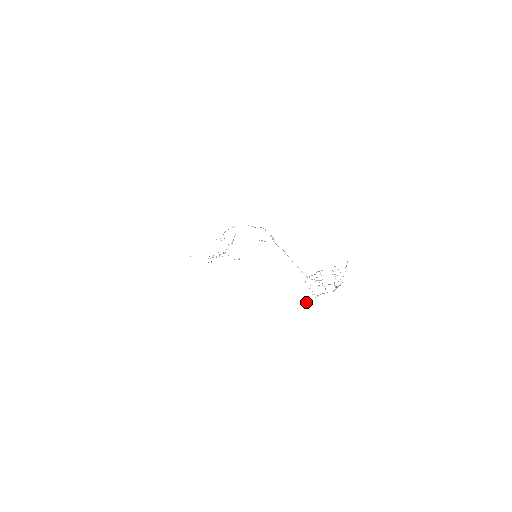
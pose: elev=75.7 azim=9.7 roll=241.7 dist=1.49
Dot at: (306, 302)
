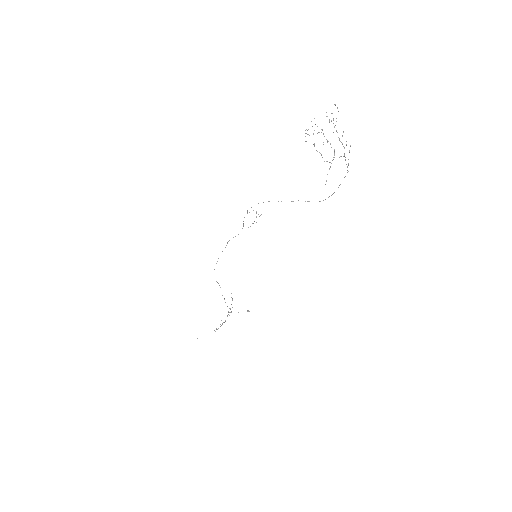
Dot at: (325, 184)
